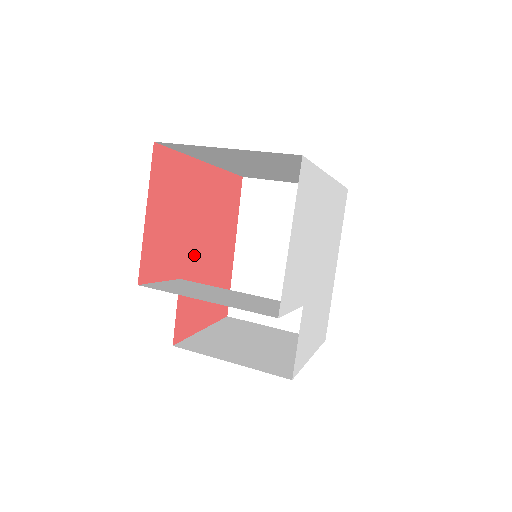
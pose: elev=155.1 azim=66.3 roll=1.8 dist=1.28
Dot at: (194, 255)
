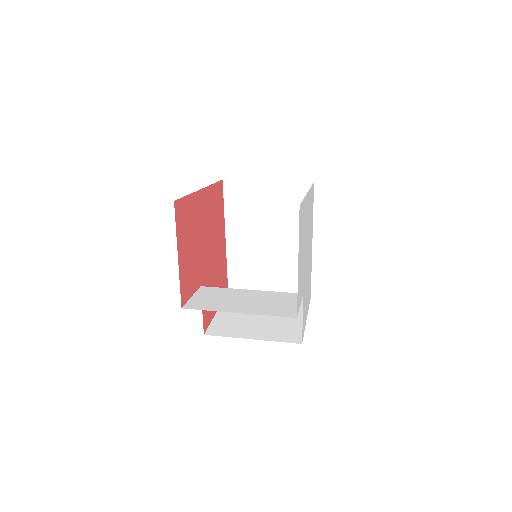
Dot at: (205, 263)
